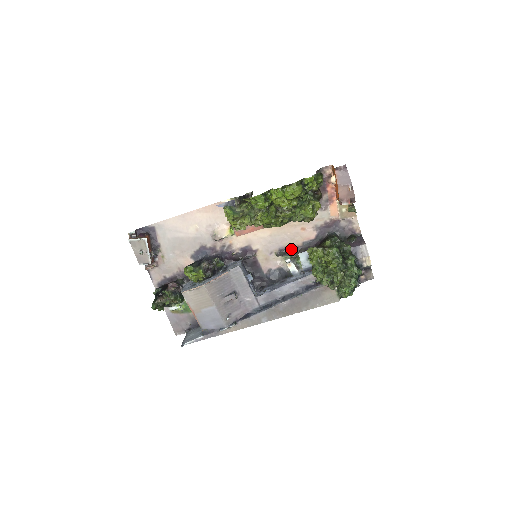
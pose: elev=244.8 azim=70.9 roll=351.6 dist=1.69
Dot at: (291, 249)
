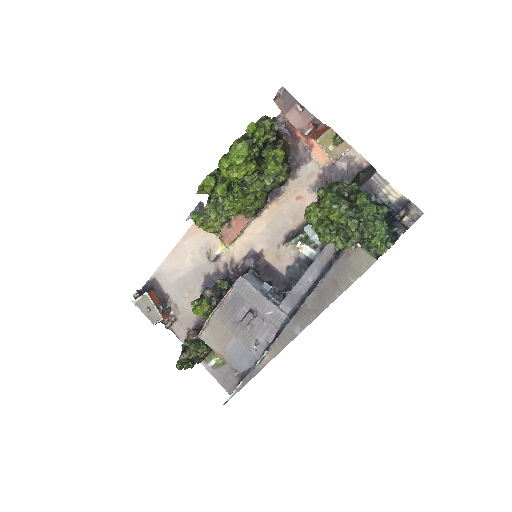
Dot at: (298, 230)
